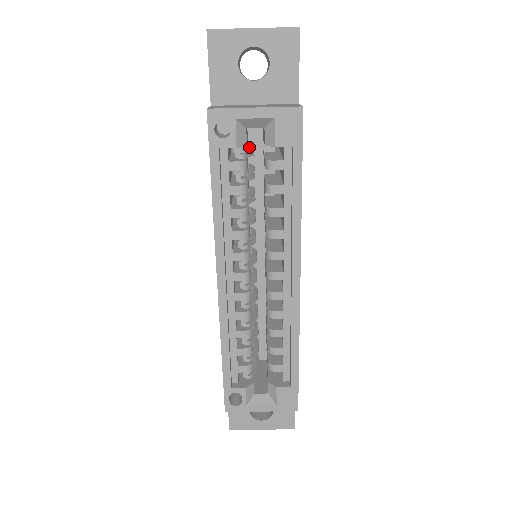
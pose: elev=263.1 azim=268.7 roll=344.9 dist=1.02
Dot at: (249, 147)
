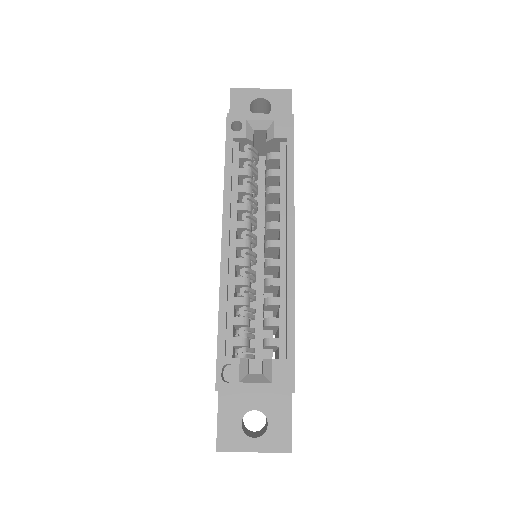
Dot at: (255, 150)
